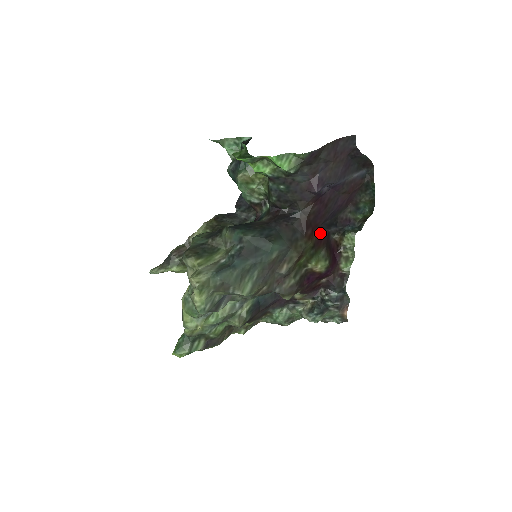
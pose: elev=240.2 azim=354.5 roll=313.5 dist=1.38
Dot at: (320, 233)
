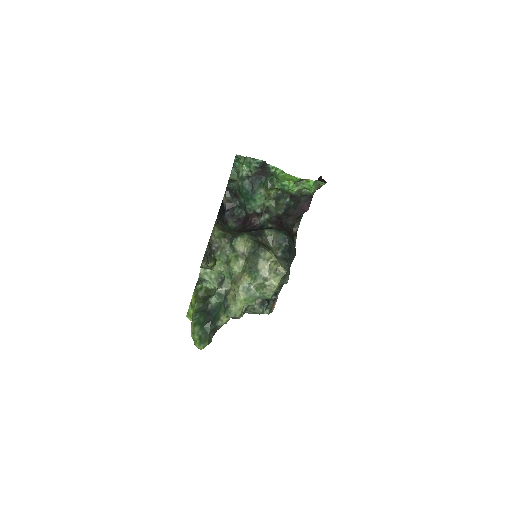
Dot at: occluded
